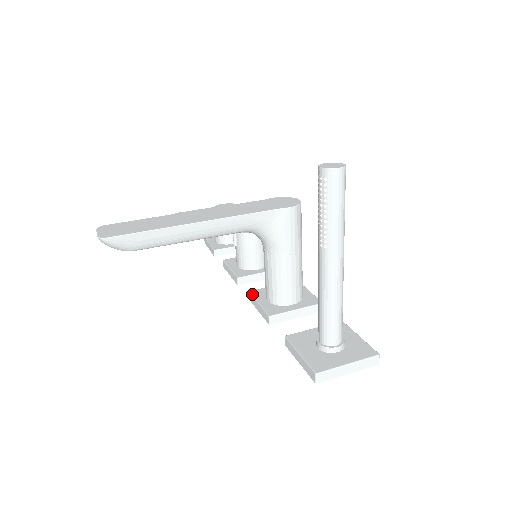
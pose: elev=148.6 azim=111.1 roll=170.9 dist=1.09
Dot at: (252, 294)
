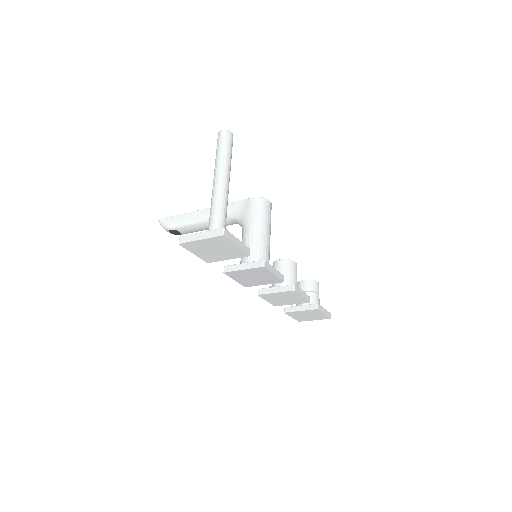
Dot at: occluded
